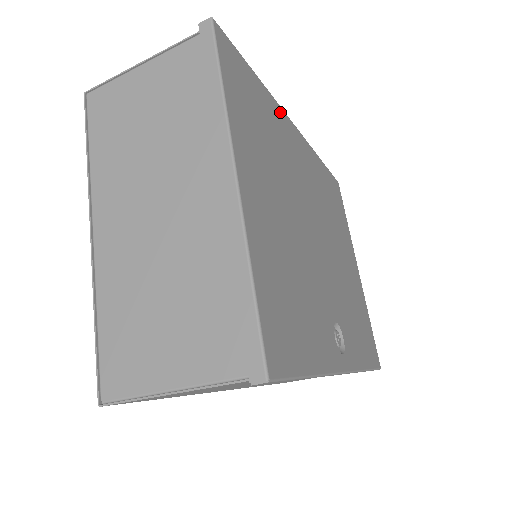
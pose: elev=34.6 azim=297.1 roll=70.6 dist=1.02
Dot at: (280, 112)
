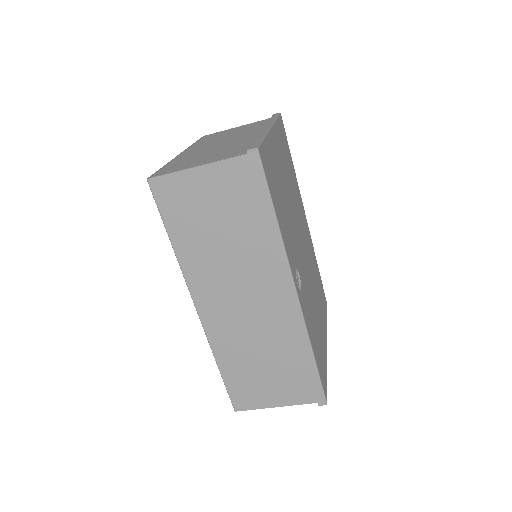
Dot at: (299, 191)
